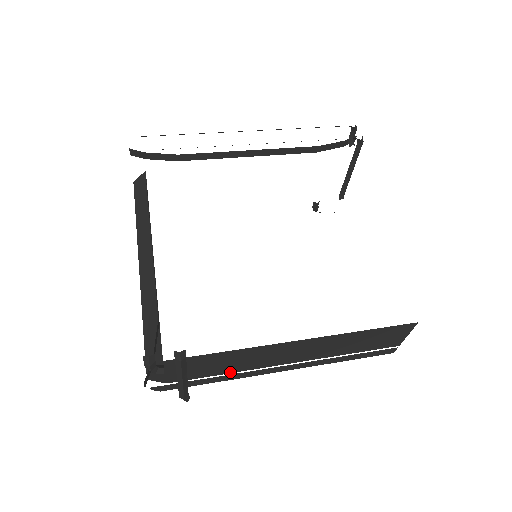
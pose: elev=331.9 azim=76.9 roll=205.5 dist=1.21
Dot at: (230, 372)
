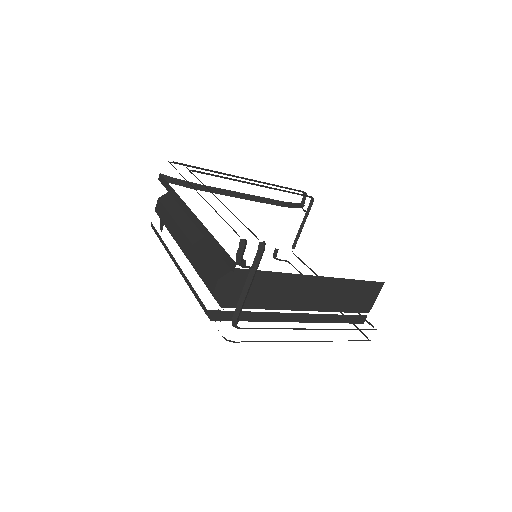
Dot at: (265, 308)
